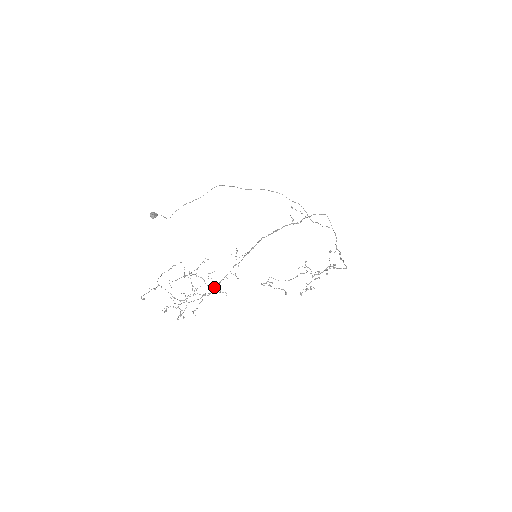
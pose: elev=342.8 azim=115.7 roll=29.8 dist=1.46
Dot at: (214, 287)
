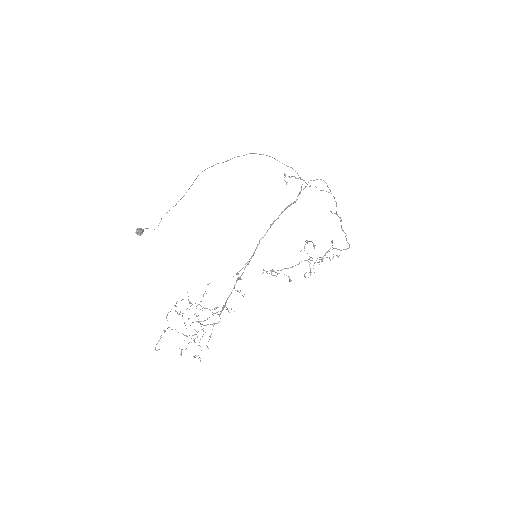
Dot at: (221, 311)
